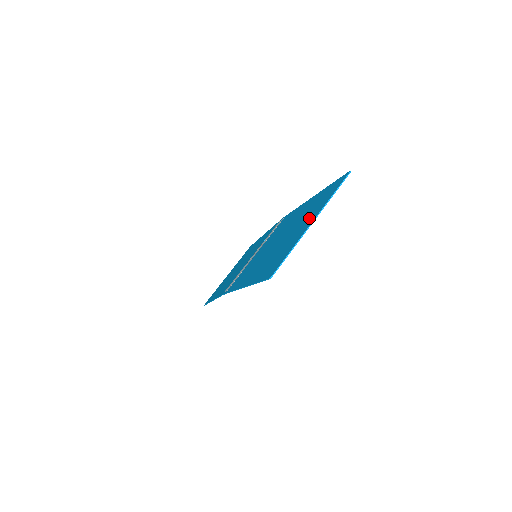
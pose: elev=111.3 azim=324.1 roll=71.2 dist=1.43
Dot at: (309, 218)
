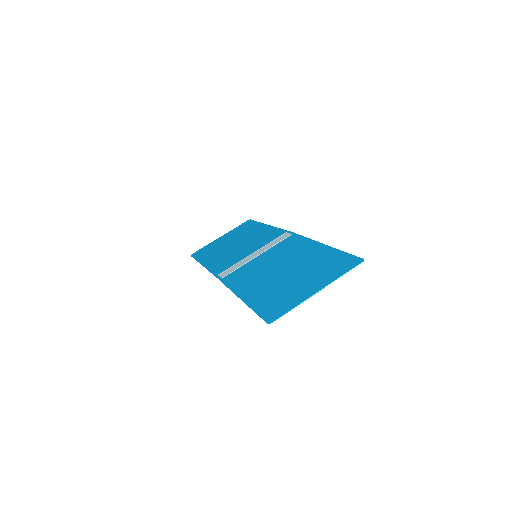
Dot at: (316, 280)
